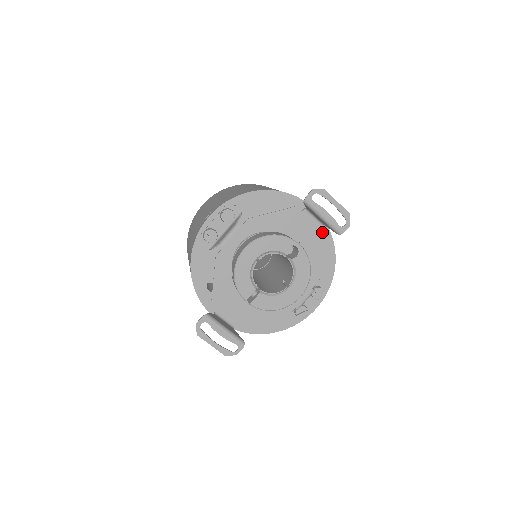
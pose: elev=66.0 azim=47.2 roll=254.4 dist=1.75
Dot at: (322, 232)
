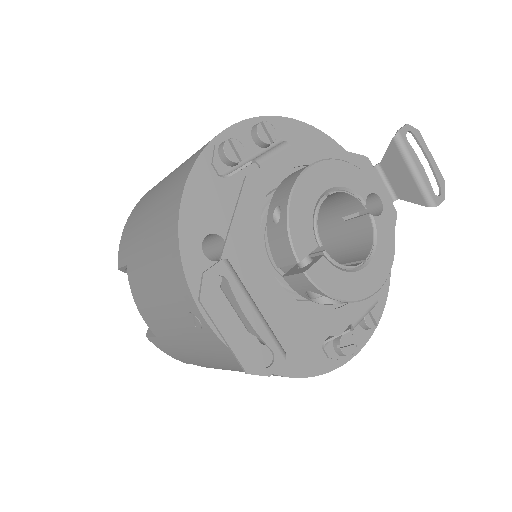
Dot at: (393, 210)
